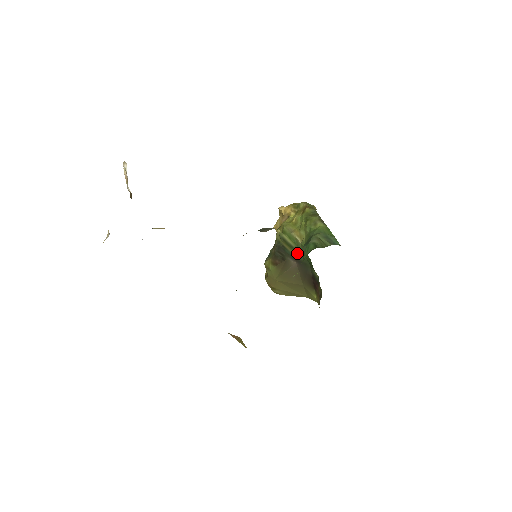
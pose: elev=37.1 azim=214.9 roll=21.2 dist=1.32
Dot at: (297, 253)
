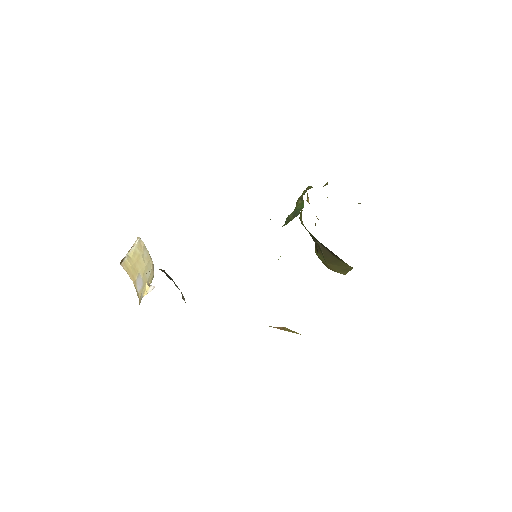
Dot at: (311, 234)
